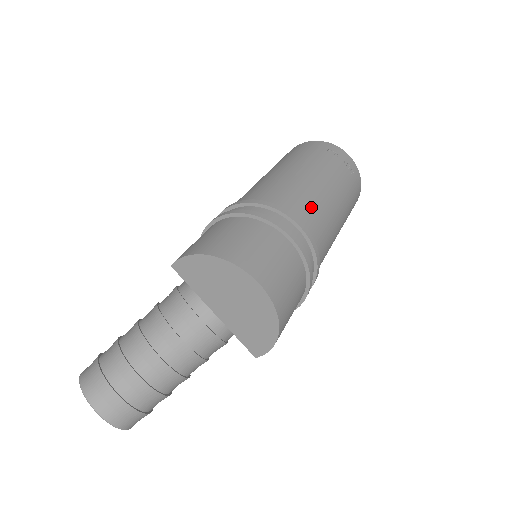
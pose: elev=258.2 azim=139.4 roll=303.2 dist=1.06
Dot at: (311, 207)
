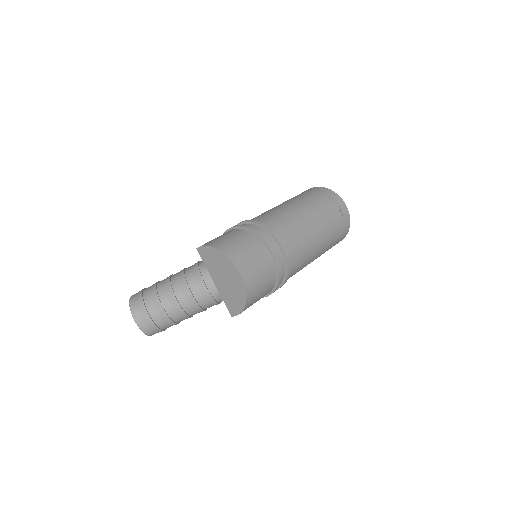
Dot at: (296, 235)
